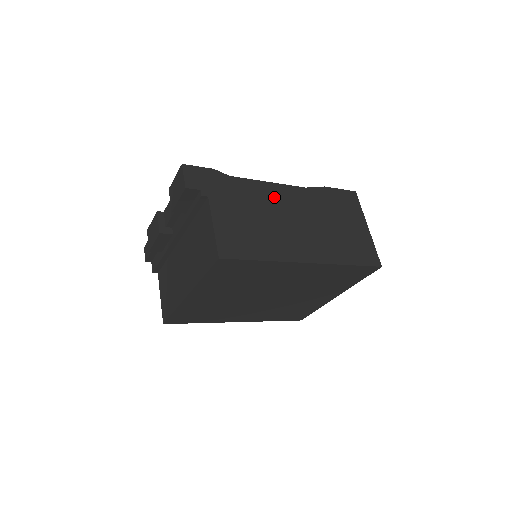
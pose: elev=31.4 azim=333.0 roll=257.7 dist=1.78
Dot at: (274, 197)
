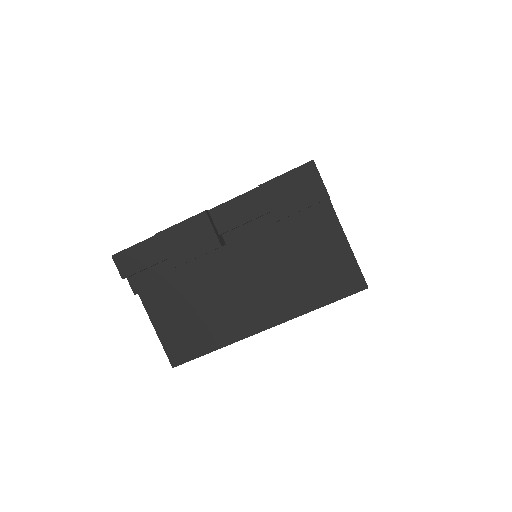
Dot at: occluded
